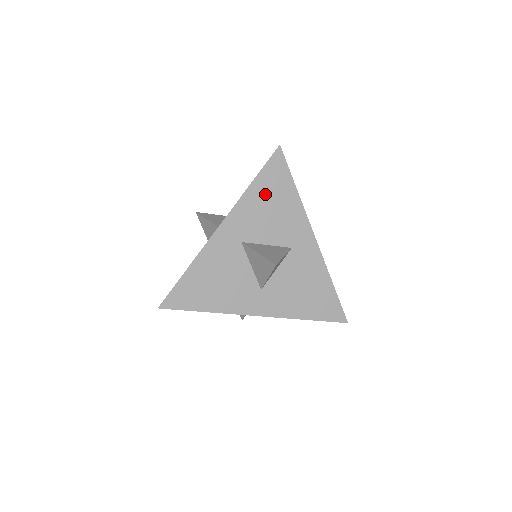
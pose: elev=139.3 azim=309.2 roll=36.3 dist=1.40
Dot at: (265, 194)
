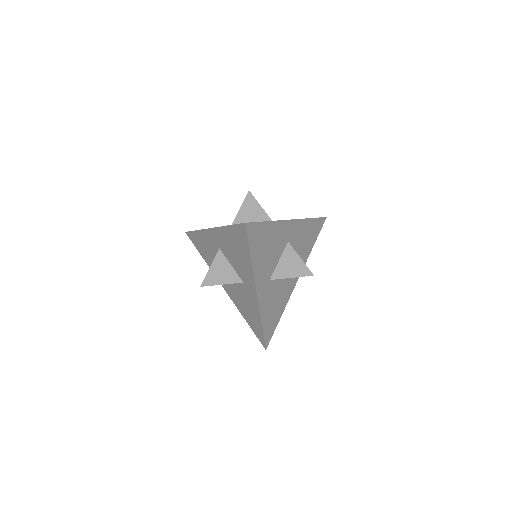
Dot at: occluded
